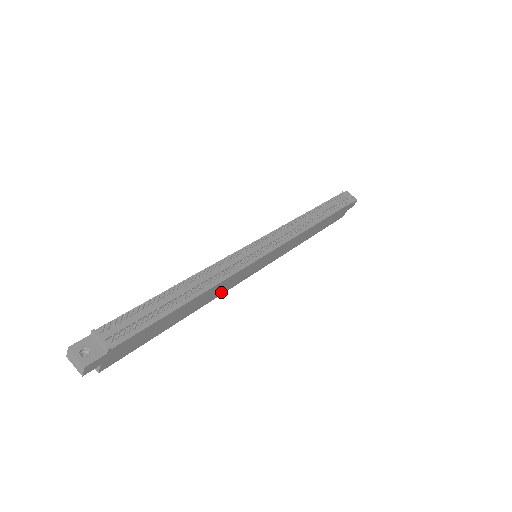
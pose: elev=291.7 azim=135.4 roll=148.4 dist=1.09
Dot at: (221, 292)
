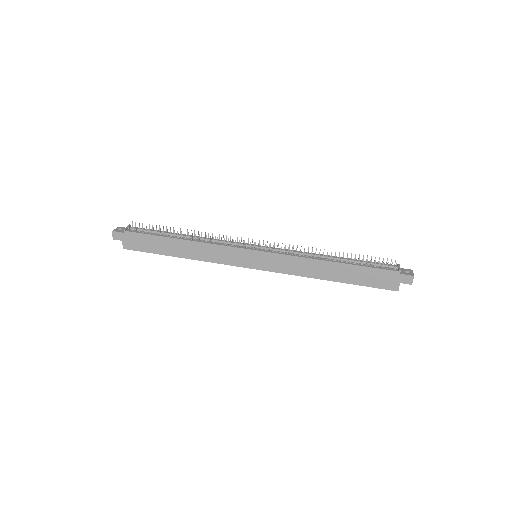
Dot at: (213, 259)
